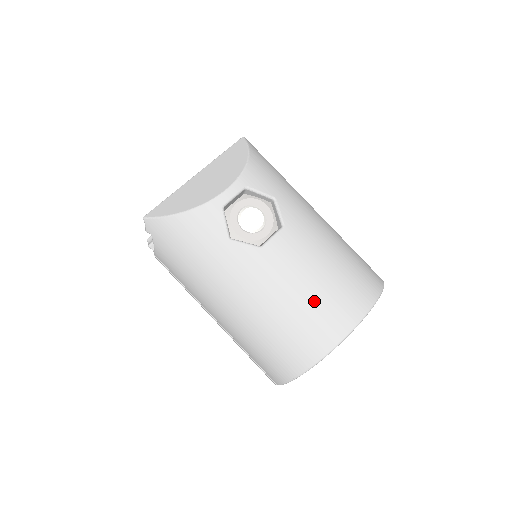
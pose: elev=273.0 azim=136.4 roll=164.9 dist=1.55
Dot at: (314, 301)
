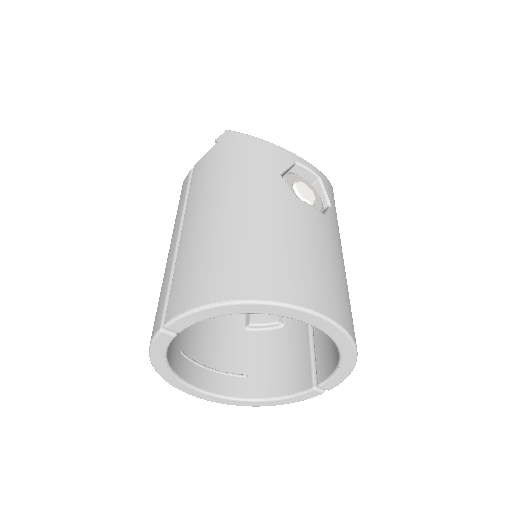
Dot at: (304, 260)
